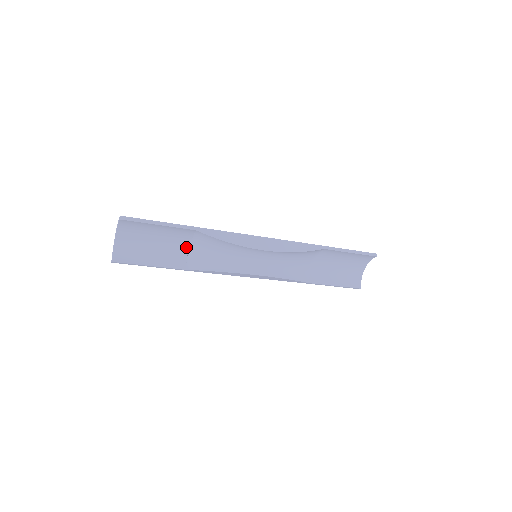
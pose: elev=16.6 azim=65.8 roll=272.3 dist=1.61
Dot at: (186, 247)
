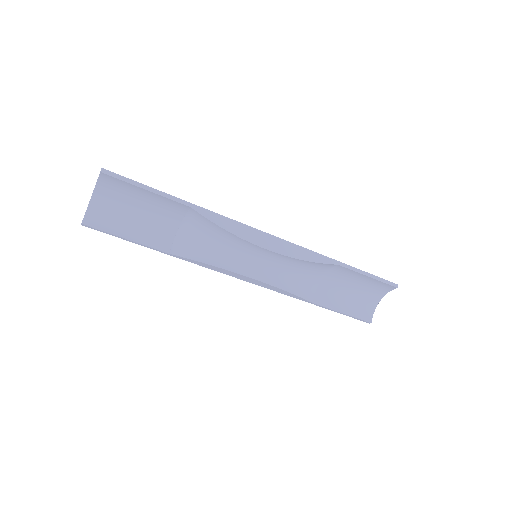
Dot at: (175, 227)
